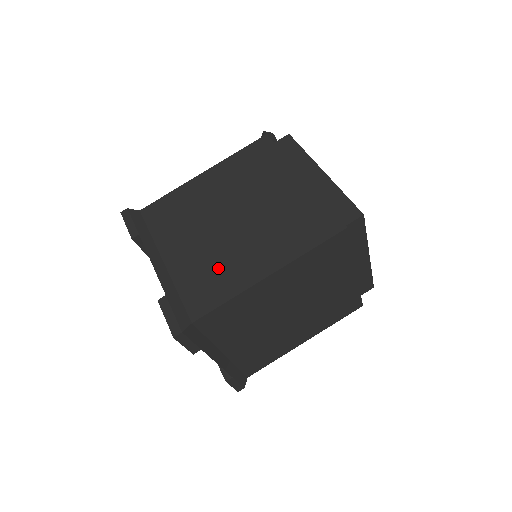
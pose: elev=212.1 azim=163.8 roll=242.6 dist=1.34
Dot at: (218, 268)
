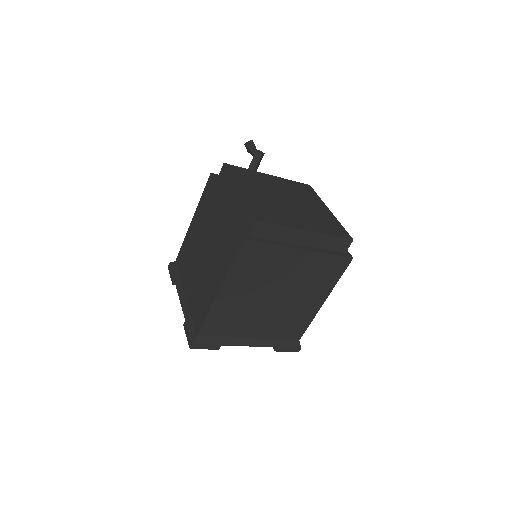
Dot at: (202, 293)
